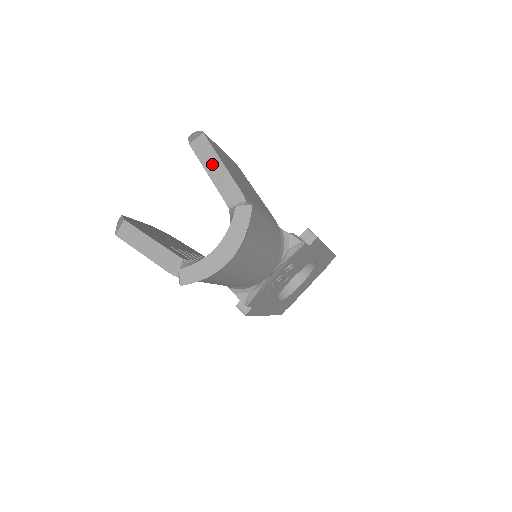
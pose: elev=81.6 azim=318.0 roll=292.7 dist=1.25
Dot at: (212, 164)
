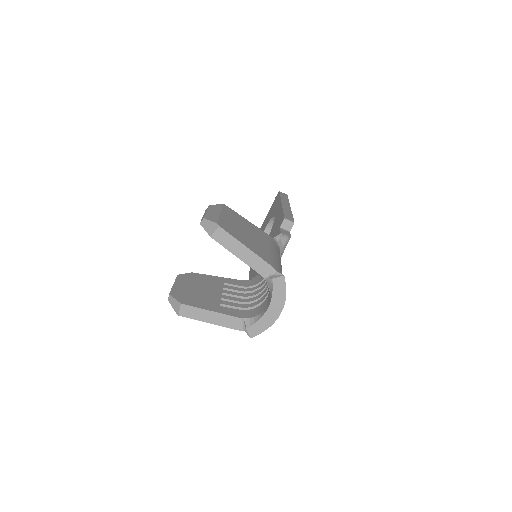
Dot at: (237, 249)
